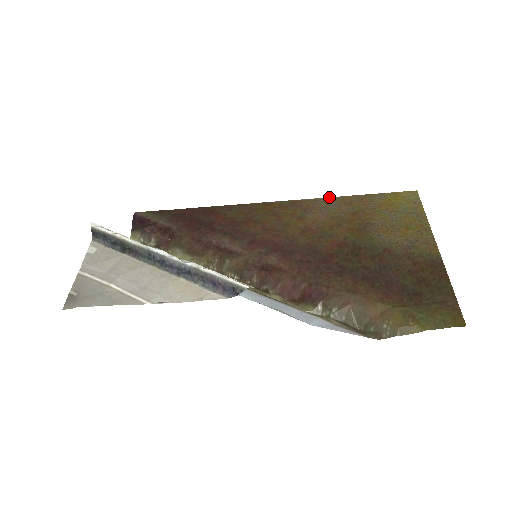
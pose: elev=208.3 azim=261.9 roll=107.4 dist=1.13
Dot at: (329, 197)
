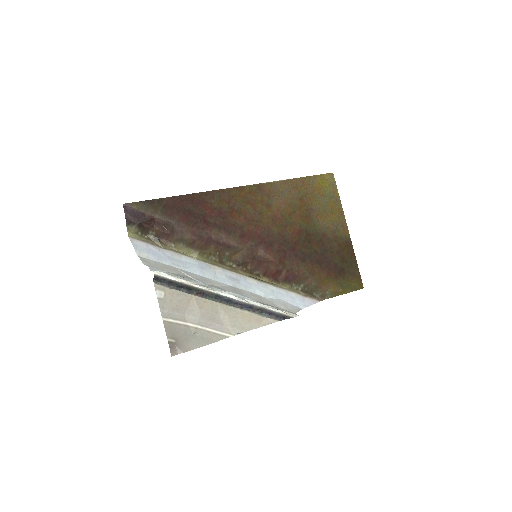
Dot at: (282, 180)
